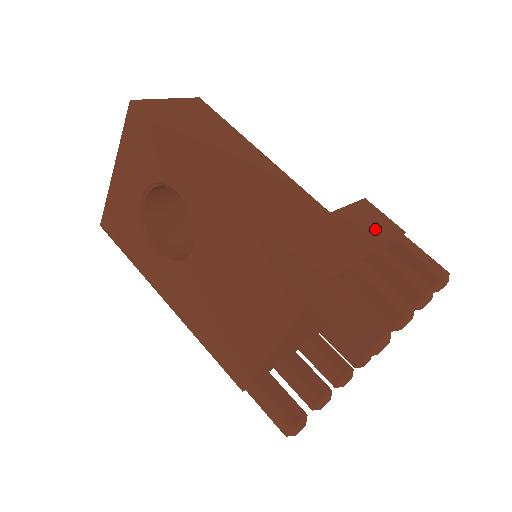
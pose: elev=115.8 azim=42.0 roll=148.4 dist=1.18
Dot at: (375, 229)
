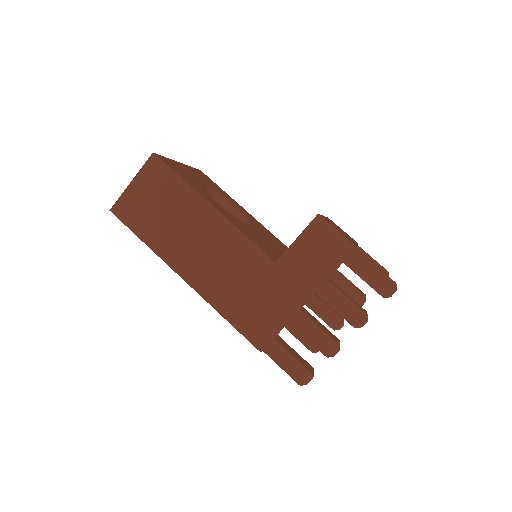
Dot at: (320, 262)
